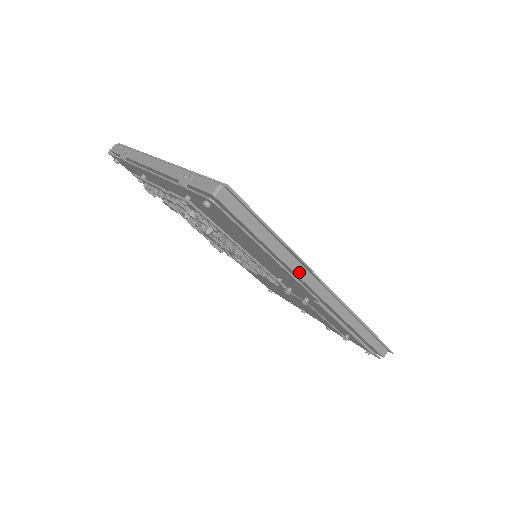
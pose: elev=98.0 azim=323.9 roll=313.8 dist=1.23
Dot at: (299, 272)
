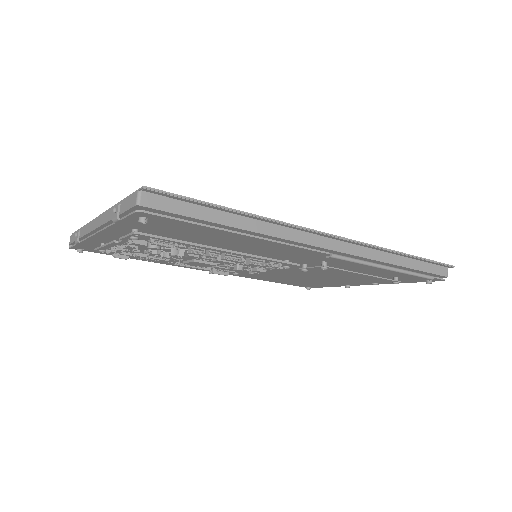
Dot at: (287, 235)
